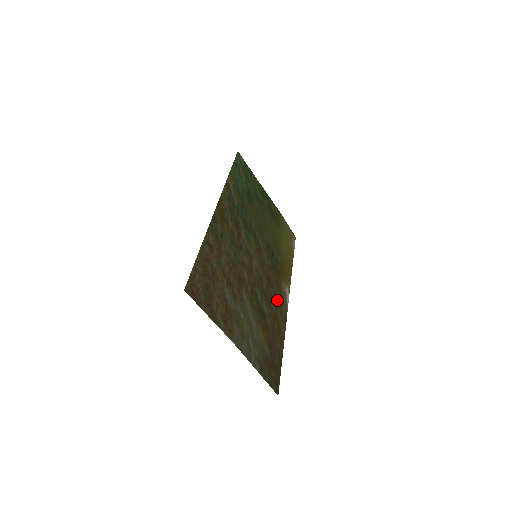
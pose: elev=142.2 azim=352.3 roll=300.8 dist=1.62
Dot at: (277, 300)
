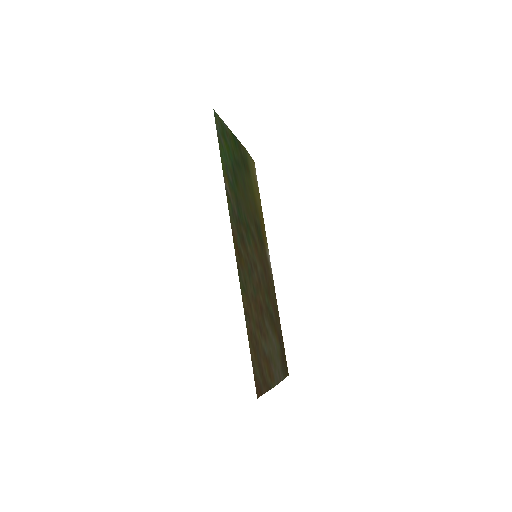
Dot at: (270, 280)
